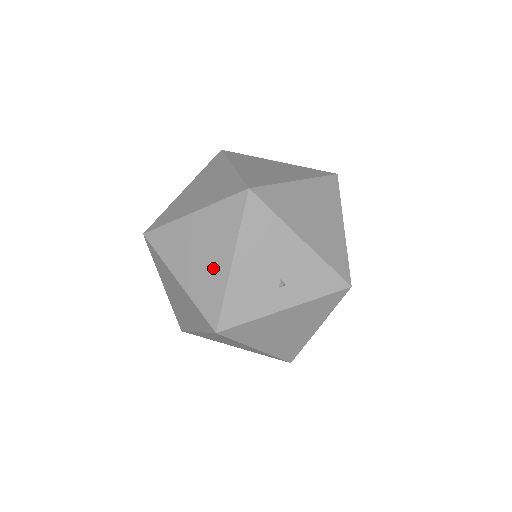
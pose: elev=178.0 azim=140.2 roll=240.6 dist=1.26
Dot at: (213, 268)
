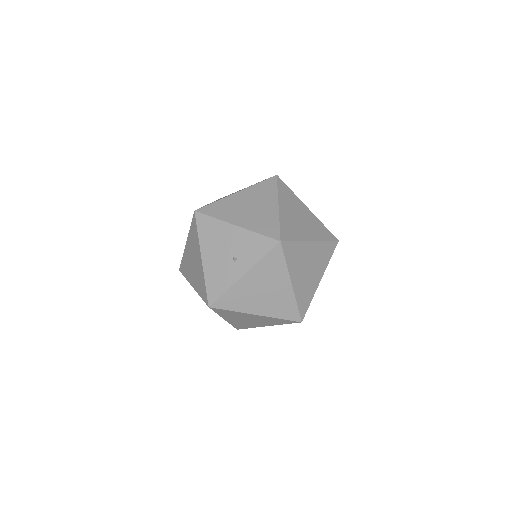
Dot at: (198, 268)
